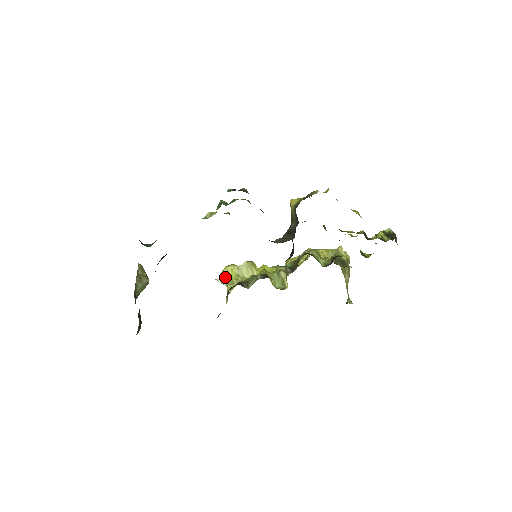
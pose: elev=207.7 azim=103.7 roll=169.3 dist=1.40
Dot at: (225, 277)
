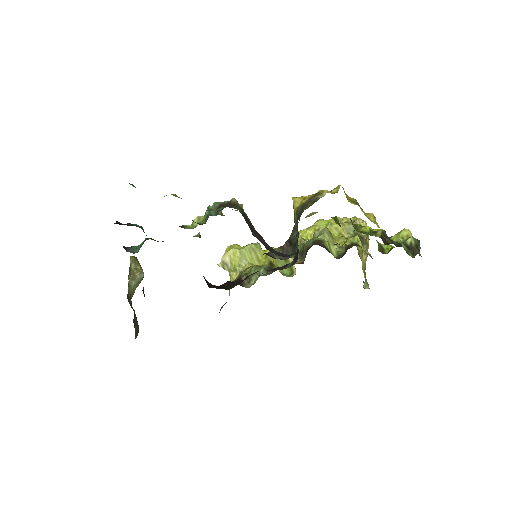
Dot at: (227, 262)
